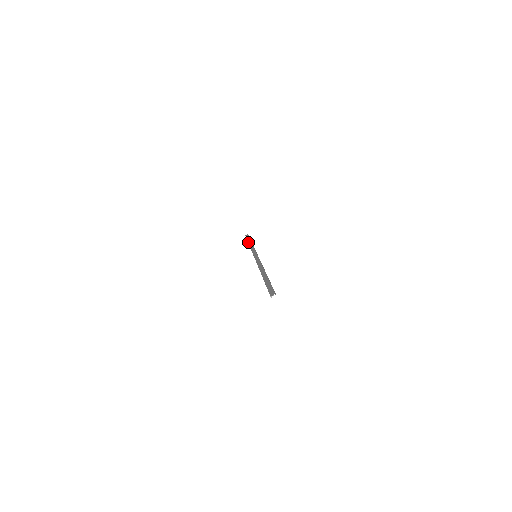
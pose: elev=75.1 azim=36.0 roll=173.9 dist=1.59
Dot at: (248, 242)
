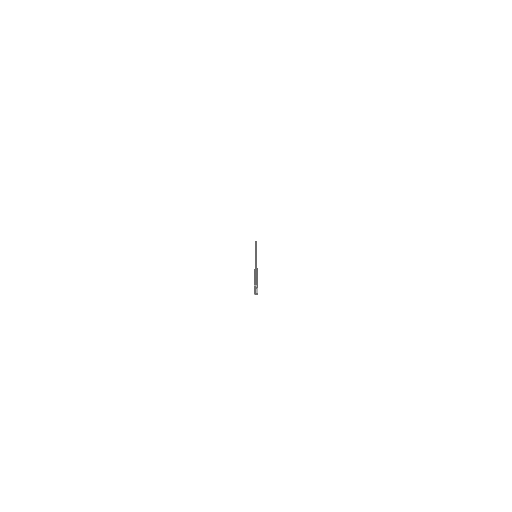
Dot at: occluded
